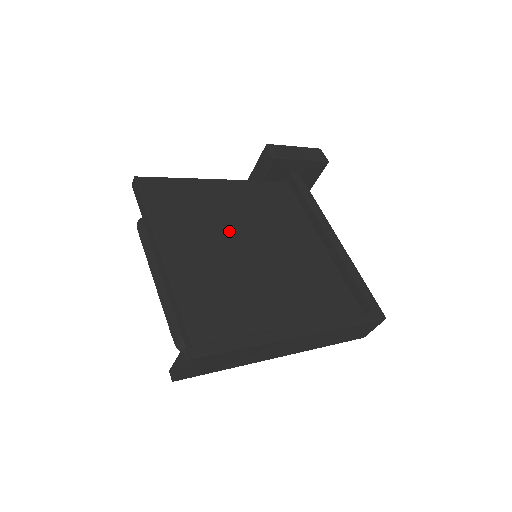
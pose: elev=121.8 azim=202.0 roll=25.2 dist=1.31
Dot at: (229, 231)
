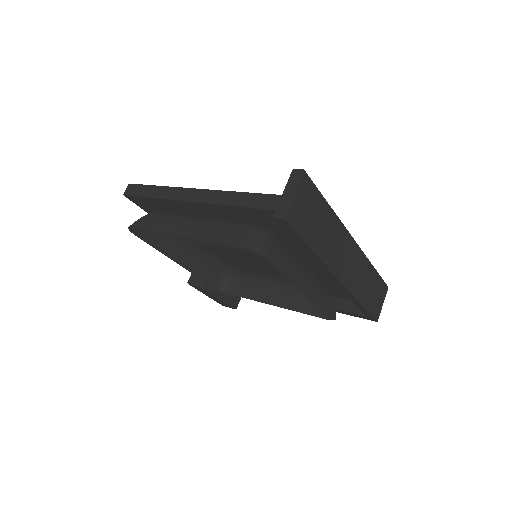
Dot at: occluded
